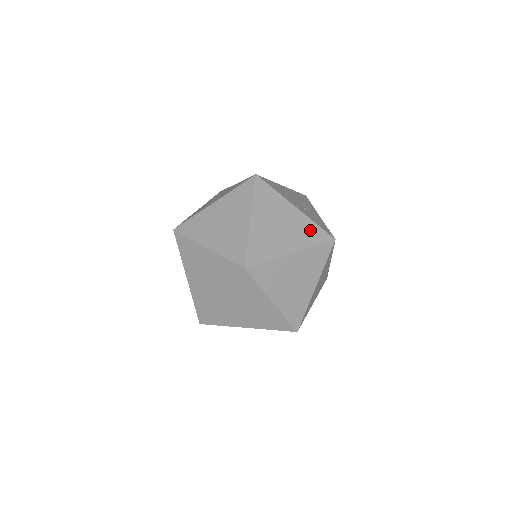
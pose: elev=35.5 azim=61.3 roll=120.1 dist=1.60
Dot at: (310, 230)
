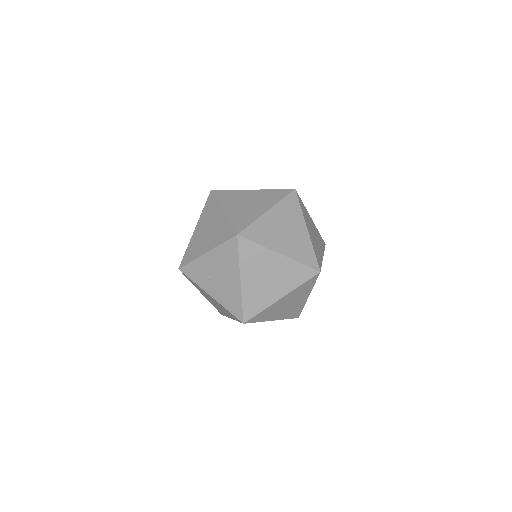
Dot at: occluded
